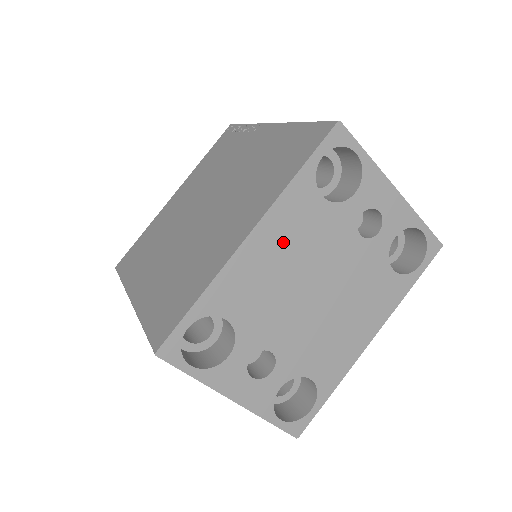
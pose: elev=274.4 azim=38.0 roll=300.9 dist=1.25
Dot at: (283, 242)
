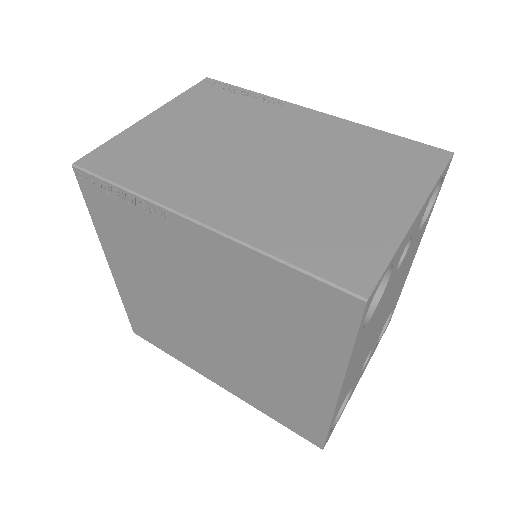
Dot at: (358, 357)
